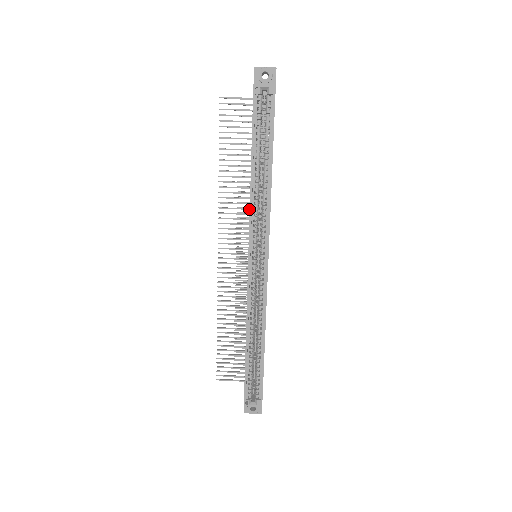
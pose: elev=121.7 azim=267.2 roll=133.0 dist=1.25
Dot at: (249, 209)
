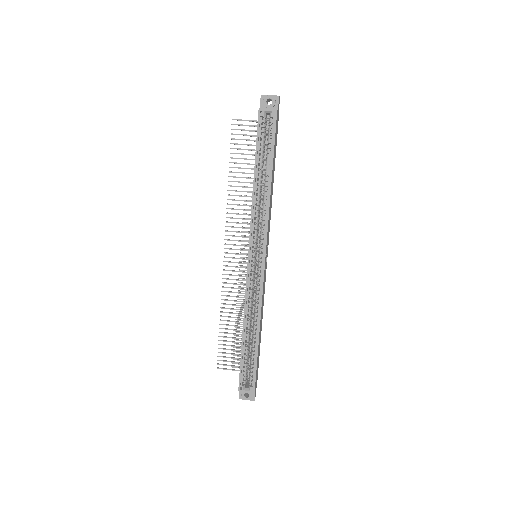
Dot at: occluded
